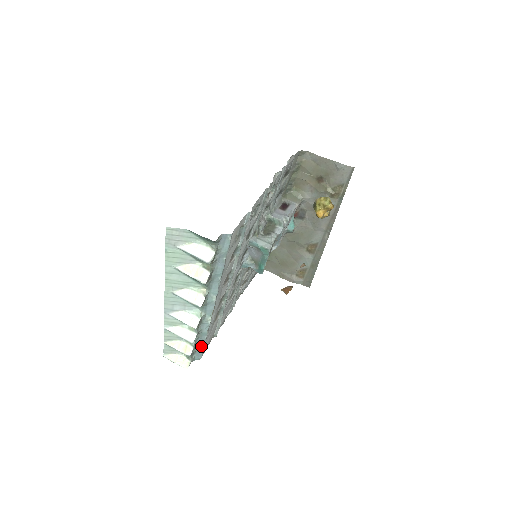
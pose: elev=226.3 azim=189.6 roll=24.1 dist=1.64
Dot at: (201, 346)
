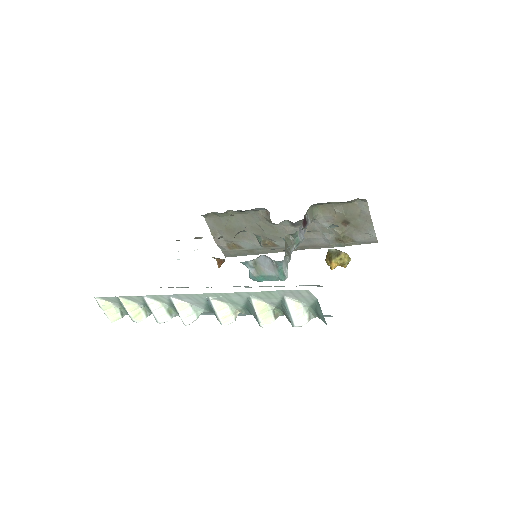
Dot at: occluded
